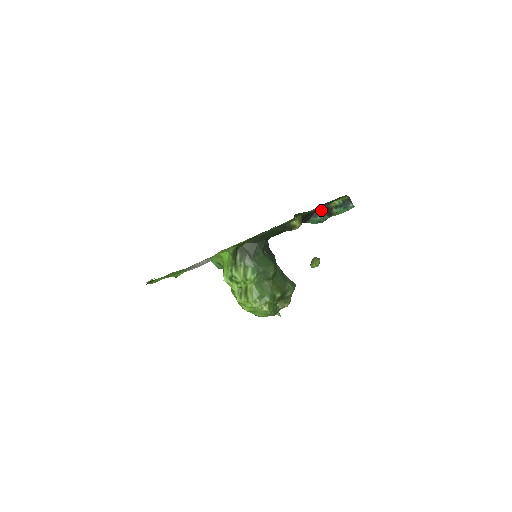
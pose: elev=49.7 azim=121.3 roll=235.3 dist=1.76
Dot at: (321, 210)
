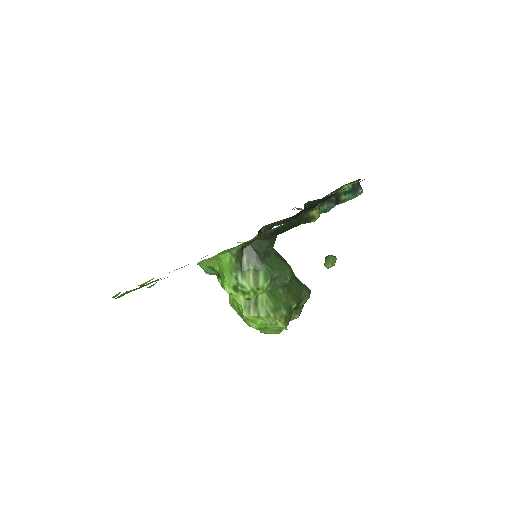
Dot at: occluded
